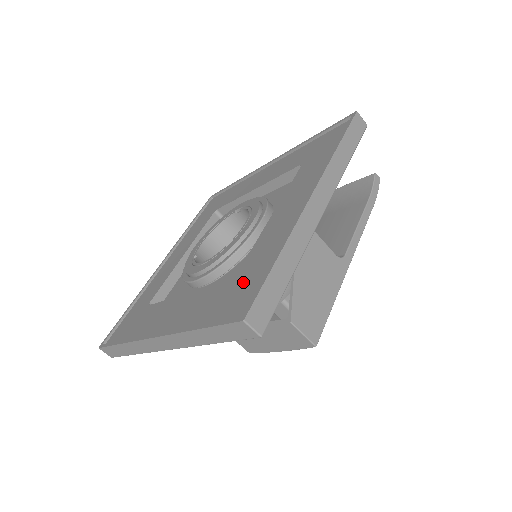
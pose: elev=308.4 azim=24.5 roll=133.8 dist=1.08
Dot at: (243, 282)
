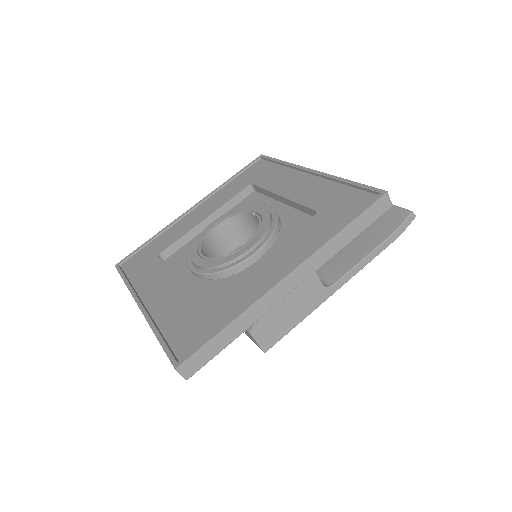
Dot at: (202, 321)
